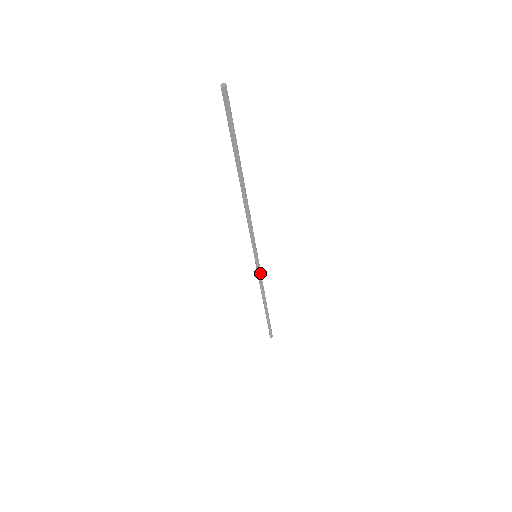
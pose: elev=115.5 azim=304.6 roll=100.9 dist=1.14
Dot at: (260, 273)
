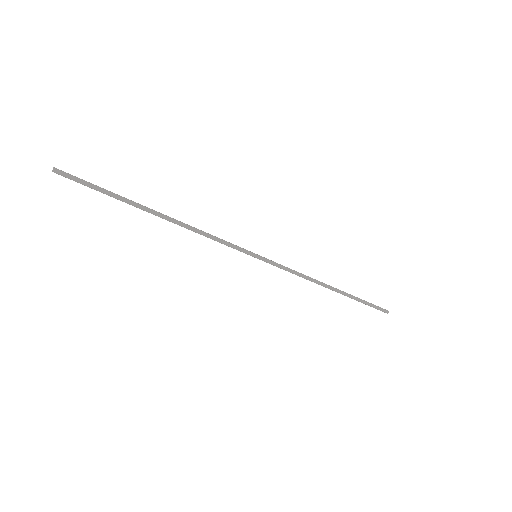
Dot at: (281, 266)
